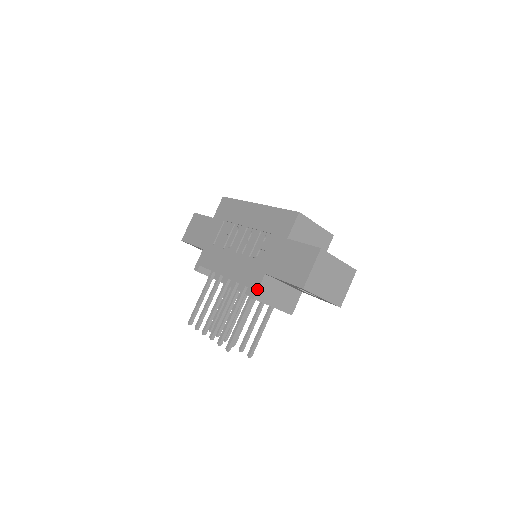
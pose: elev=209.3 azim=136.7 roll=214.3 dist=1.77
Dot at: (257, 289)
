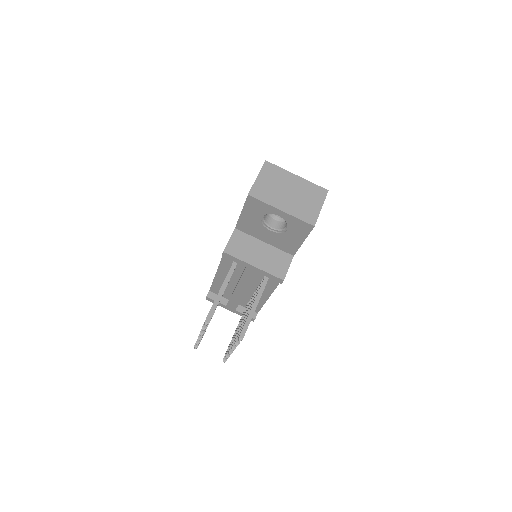
Dot at: (227, 243)
